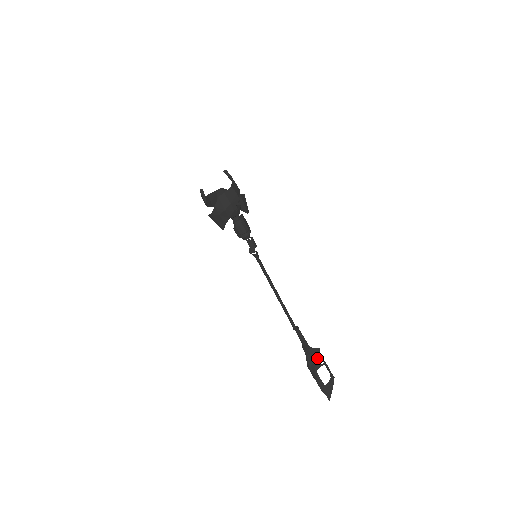
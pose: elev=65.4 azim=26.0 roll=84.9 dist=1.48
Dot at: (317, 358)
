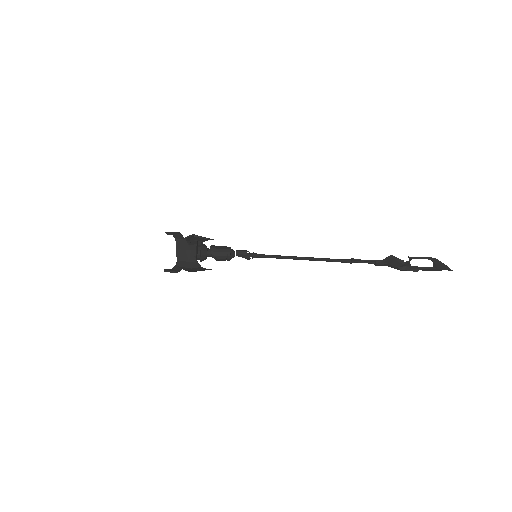
Dot at: (398, 261)
